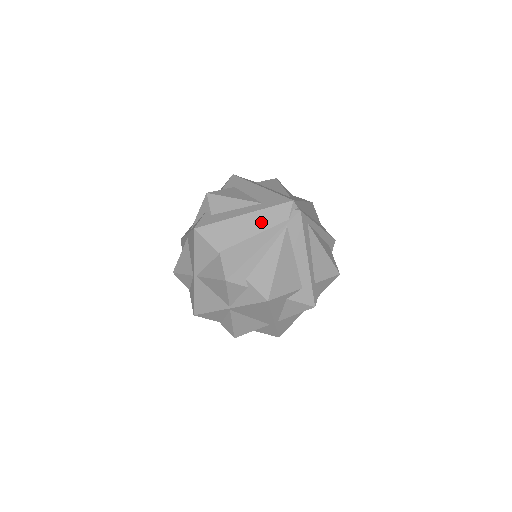
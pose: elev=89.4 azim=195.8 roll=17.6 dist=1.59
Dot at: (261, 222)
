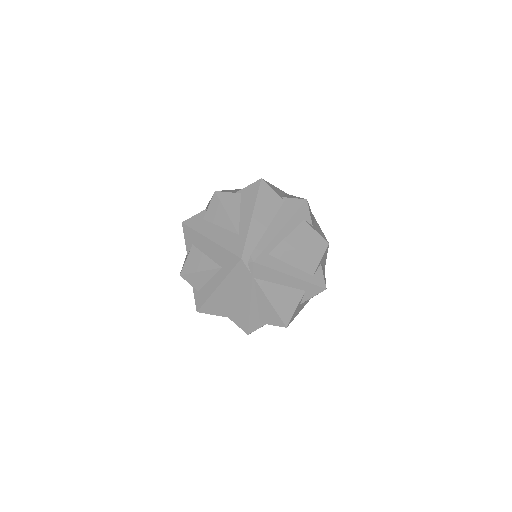
Dot at: (234, 286)
